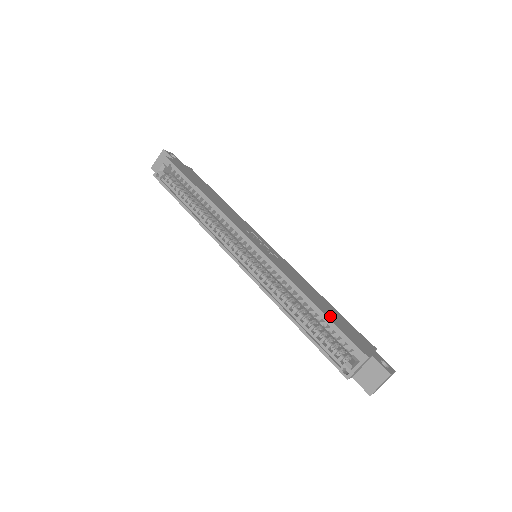
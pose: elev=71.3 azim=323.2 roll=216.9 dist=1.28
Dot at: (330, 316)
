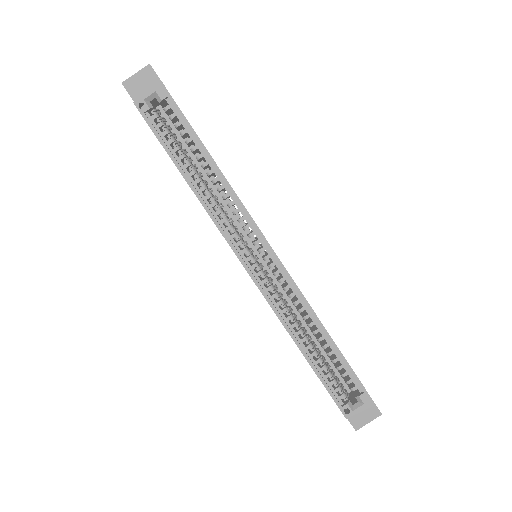
Dot at: occluded
